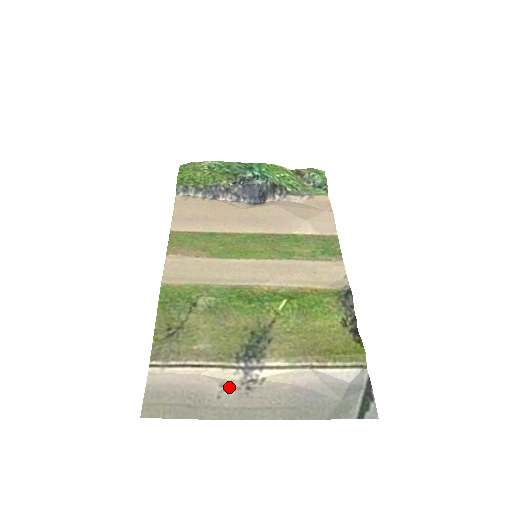
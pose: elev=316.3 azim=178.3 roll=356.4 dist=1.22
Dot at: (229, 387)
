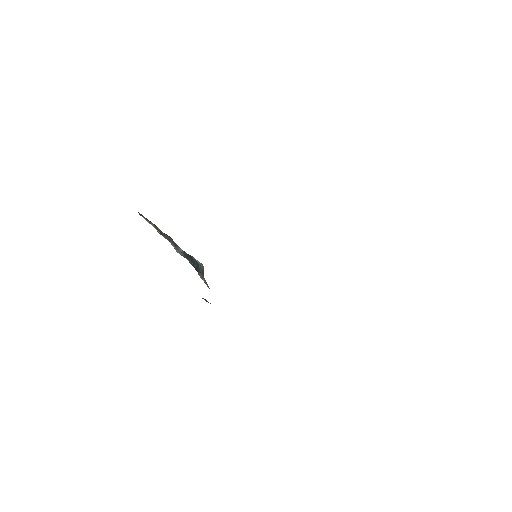
Dot at: occluded
